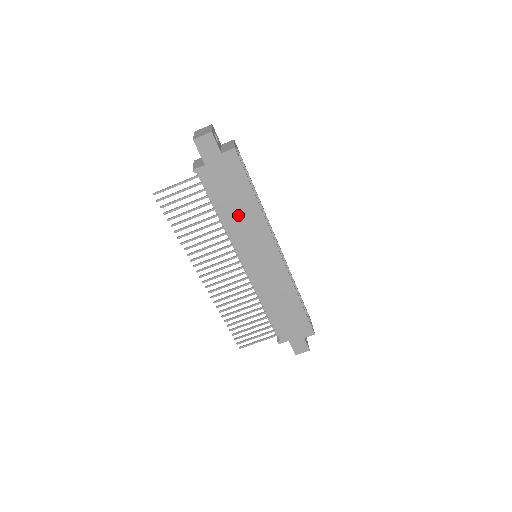
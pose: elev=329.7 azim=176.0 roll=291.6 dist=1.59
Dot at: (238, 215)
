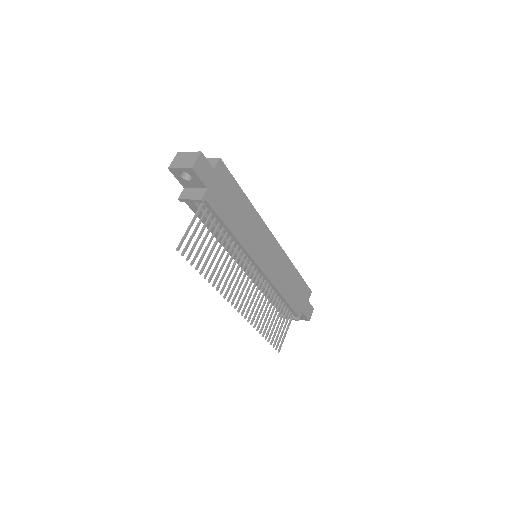
Dot at: (242, 222)
